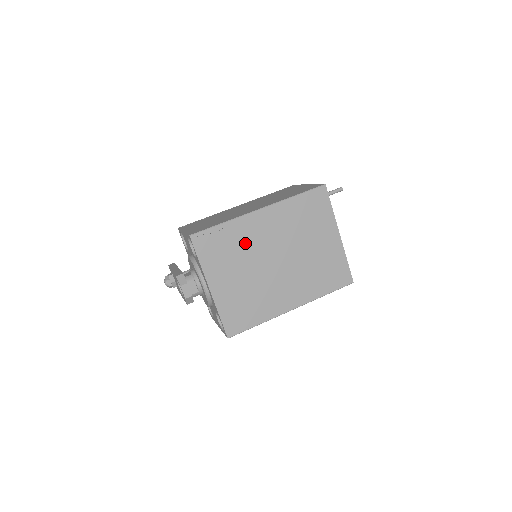
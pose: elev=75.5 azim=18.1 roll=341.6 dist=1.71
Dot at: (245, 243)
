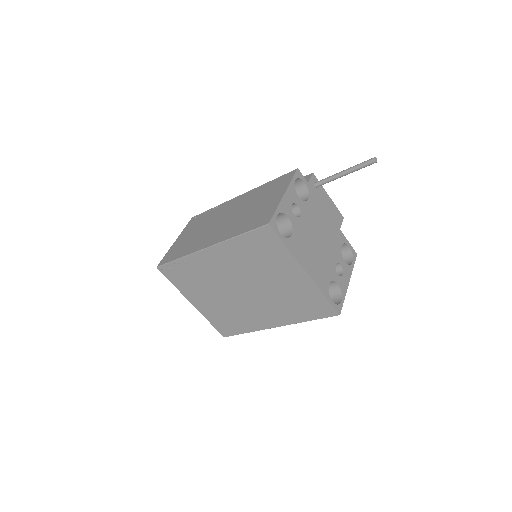
Dot at: (205, 275)
